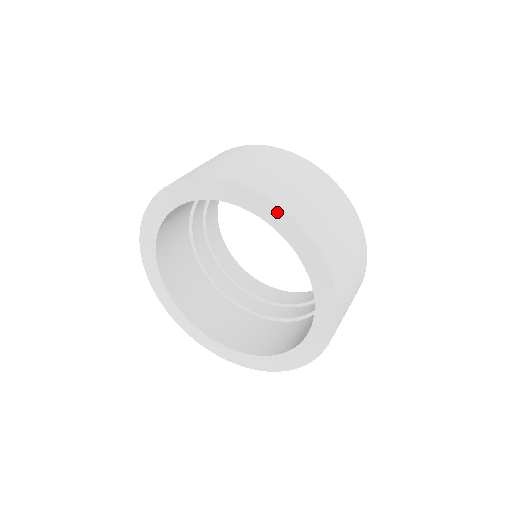
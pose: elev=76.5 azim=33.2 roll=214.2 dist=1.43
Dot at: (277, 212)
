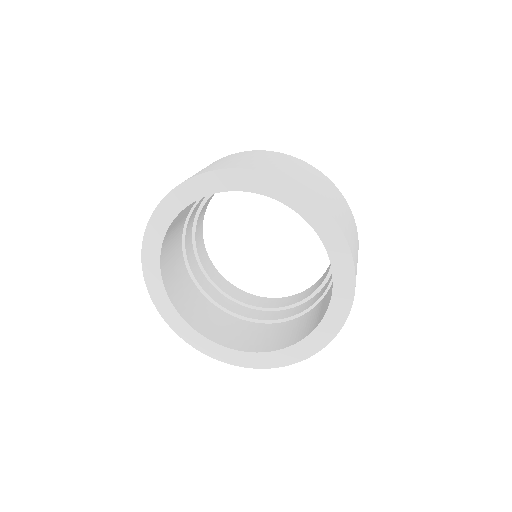
Dot at: (305, 199)
